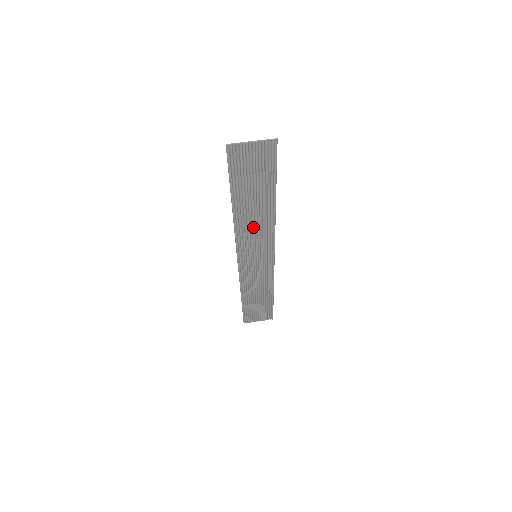
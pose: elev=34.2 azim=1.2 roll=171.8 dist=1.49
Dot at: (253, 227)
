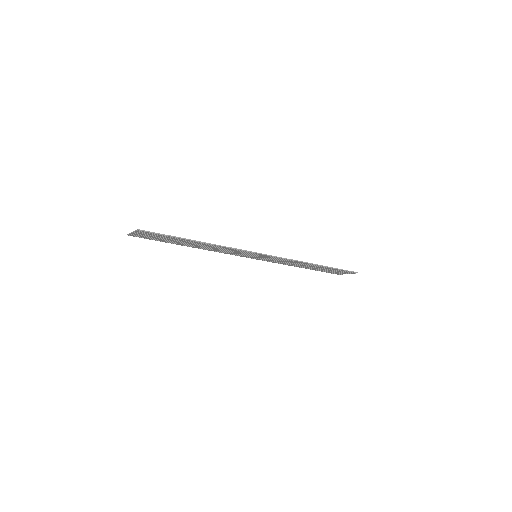
Dot at: (219, 249)
